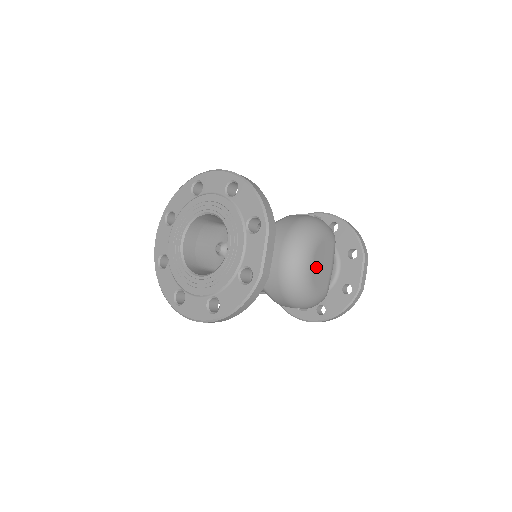
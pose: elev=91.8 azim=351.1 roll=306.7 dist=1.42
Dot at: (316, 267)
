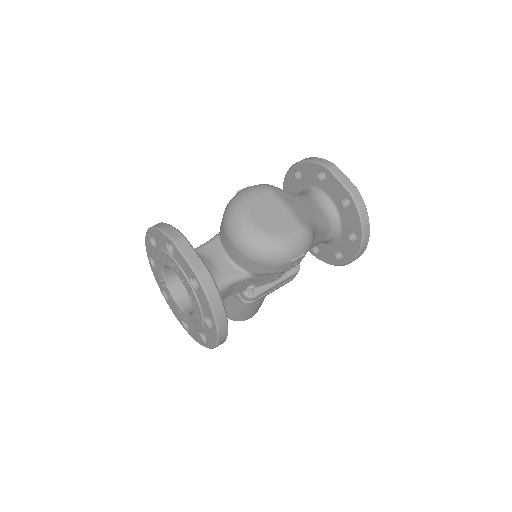
Dot at: (263, 222)
